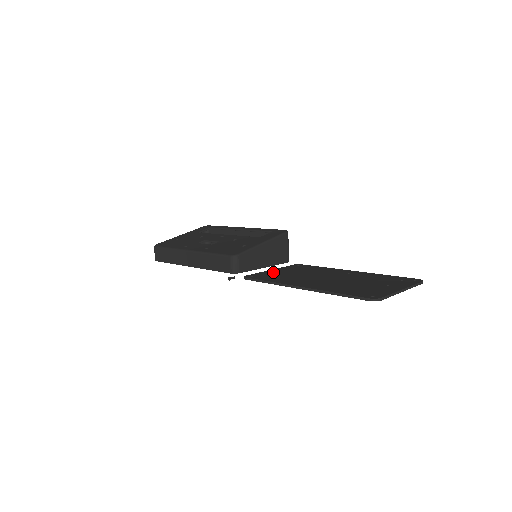
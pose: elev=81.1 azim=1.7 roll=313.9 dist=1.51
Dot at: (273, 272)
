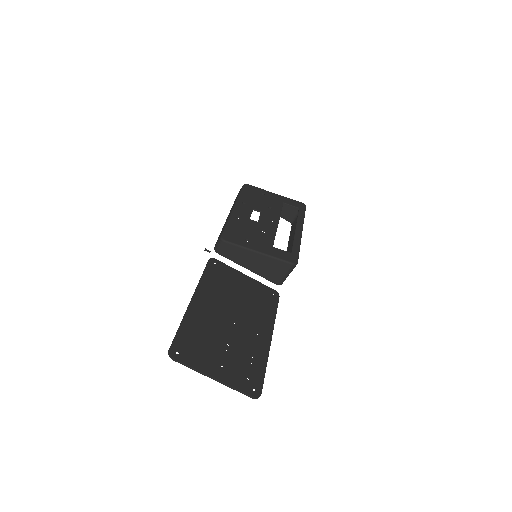
Dot at: (236, 276)
